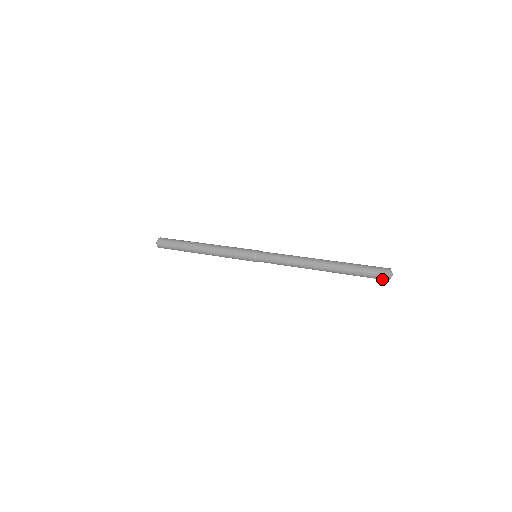
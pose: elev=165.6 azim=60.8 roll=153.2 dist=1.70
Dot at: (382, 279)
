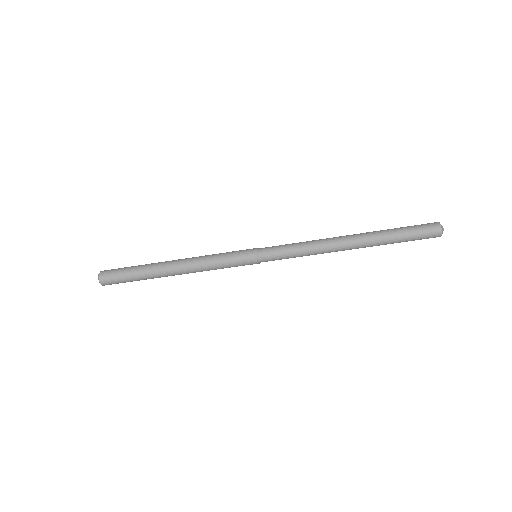
Dot at: (433, 229)
